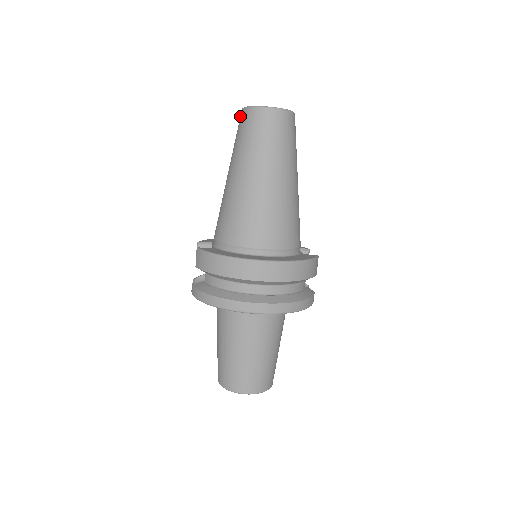
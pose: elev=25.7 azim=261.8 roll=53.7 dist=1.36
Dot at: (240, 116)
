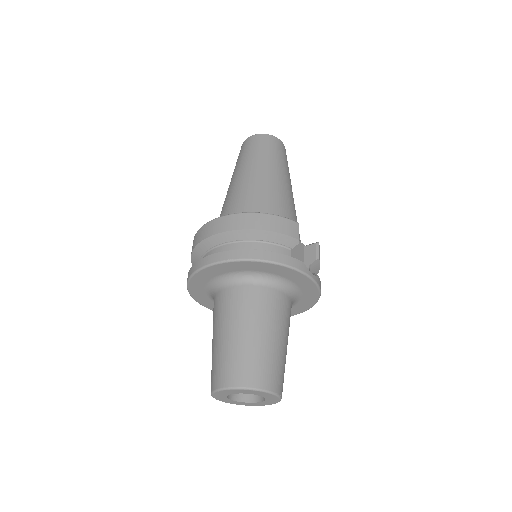
Dot at: occluded
